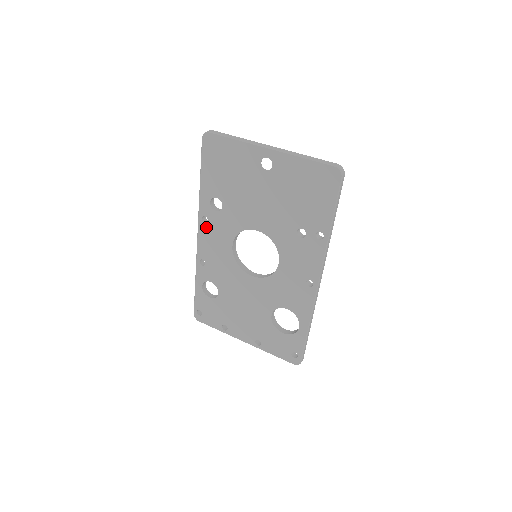
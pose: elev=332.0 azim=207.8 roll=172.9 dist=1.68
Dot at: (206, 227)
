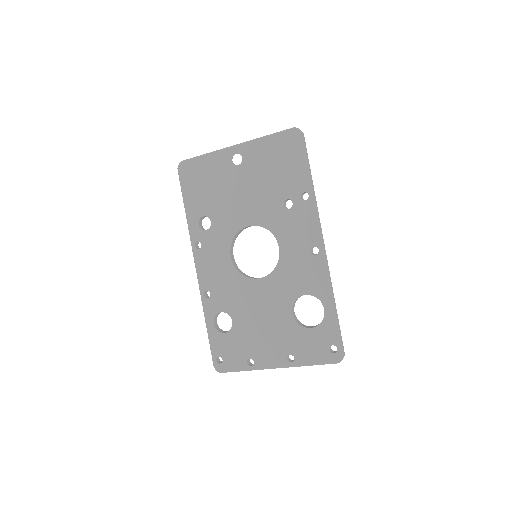
Dot at: (201, 252)
